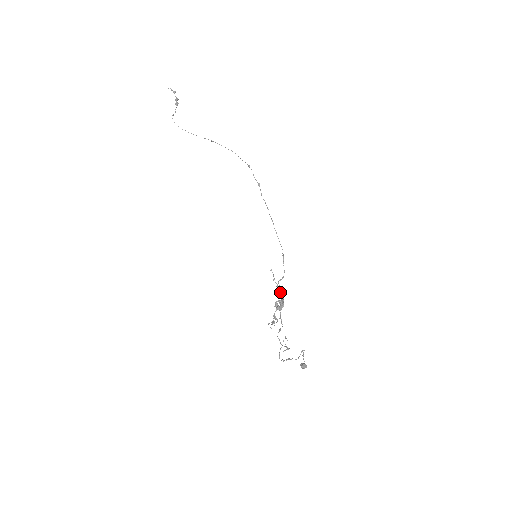
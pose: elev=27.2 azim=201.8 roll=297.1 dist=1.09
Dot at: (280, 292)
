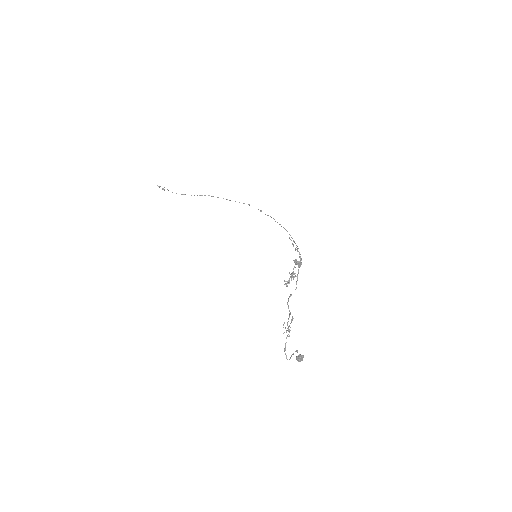
Dot at: (299, 252)
